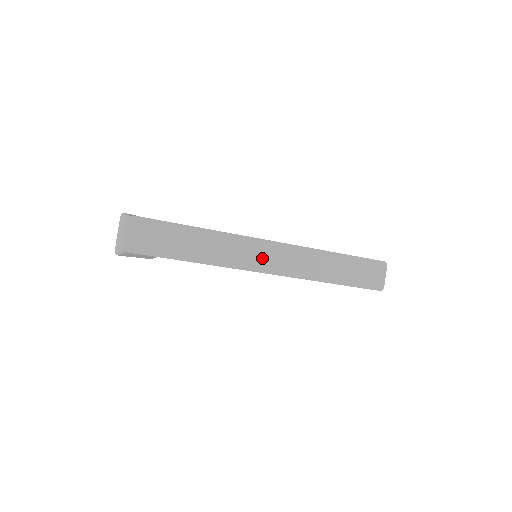
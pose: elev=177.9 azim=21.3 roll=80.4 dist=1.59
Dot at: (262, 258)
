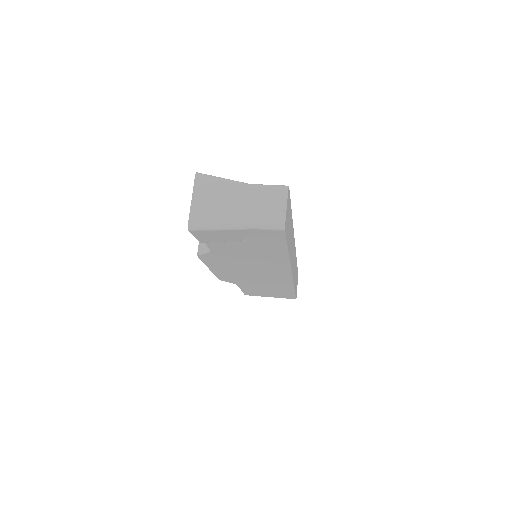
Dot at: (293, 258)
